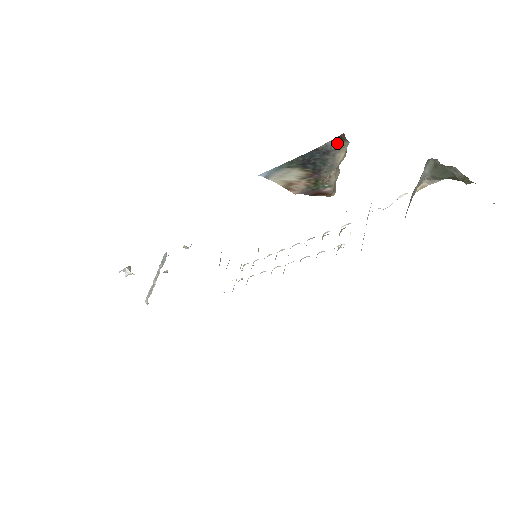
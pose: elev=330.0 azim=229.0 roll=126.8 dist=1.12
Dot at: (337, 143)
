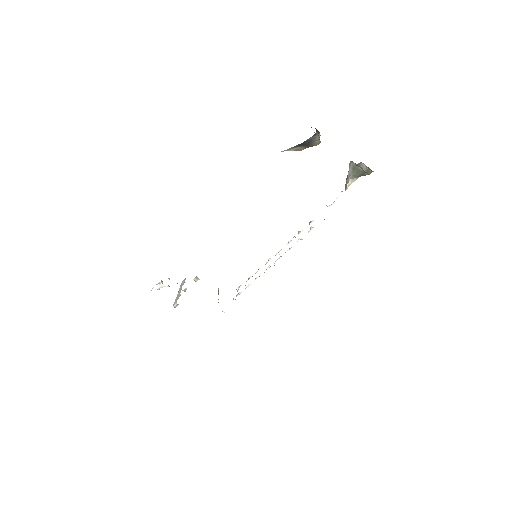
Dot at: (314, 137)
